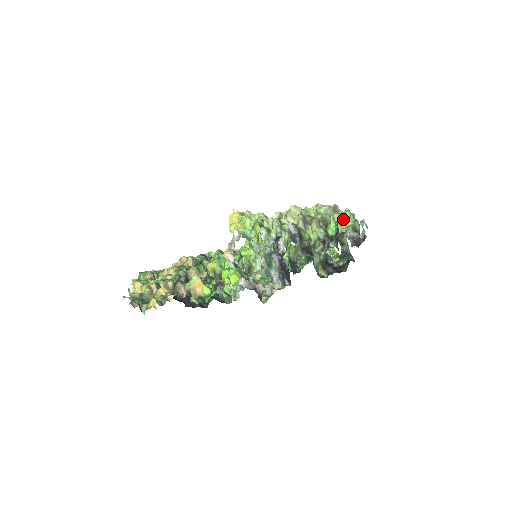
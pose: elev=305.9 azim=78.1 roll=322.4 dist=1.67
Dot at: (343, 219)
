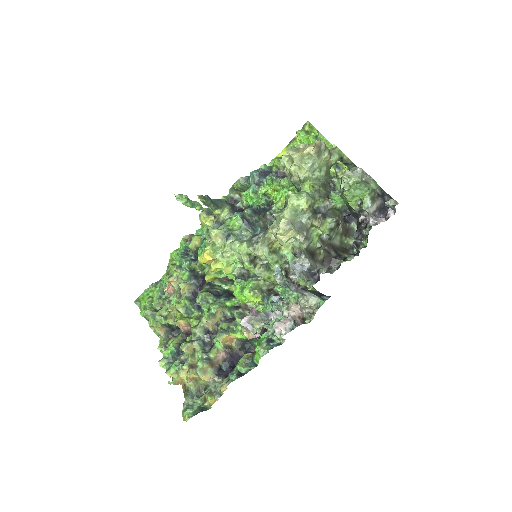
Dot at: (352, 196)
